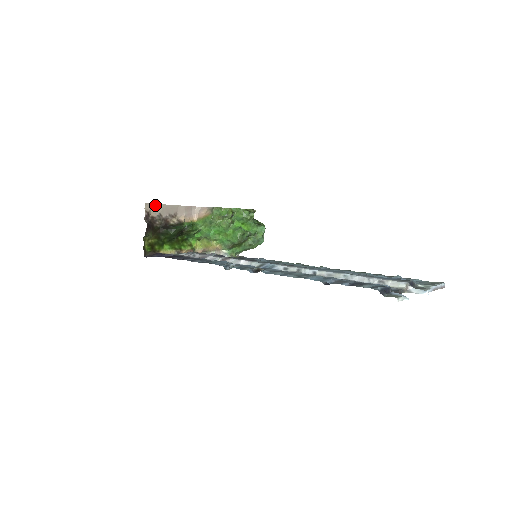
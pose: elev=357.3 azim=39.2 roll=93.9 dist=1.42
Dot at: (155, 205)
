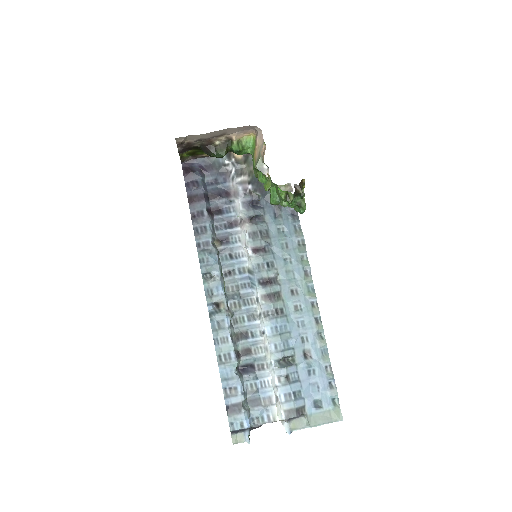
Dot at: (191, 135)
